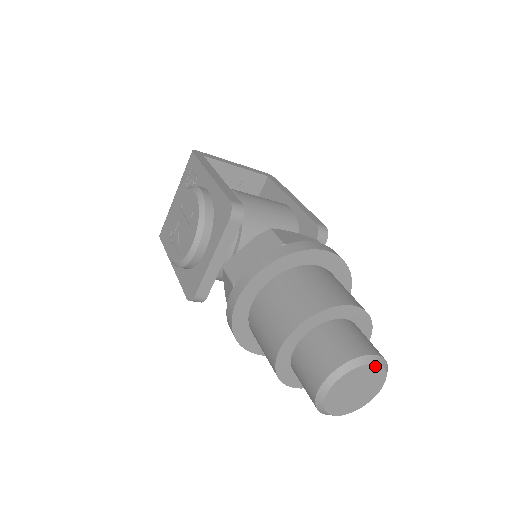
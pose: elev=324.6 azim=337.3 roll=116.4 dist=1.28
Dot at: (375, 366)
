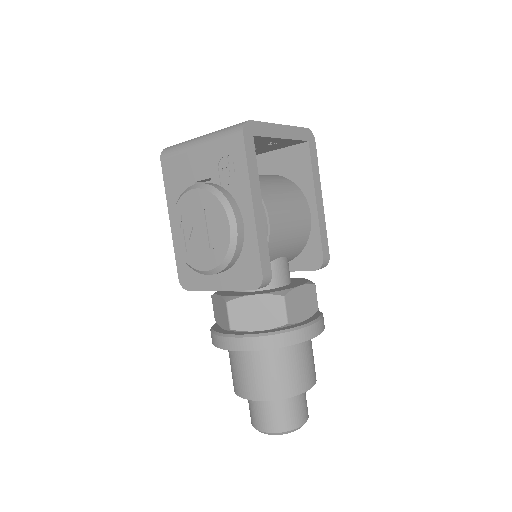
Dot at: occluded
